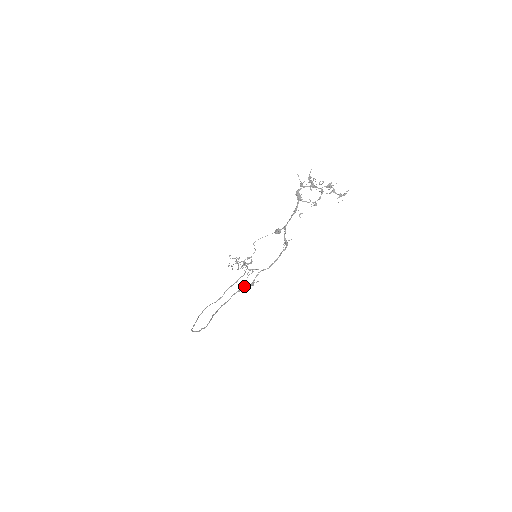
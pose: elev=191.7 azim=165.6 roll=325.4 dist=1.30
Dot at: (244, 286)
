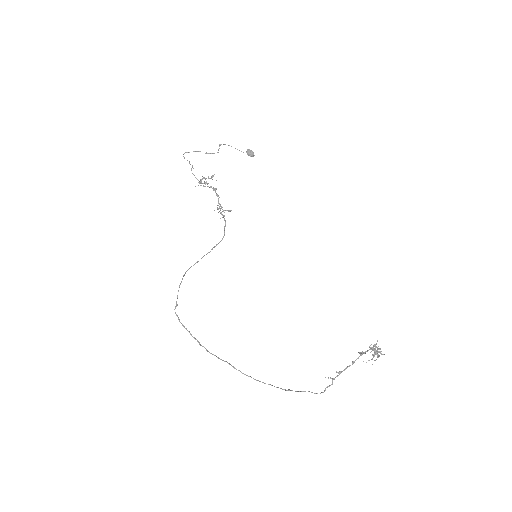
Dot at: (285, 390)
